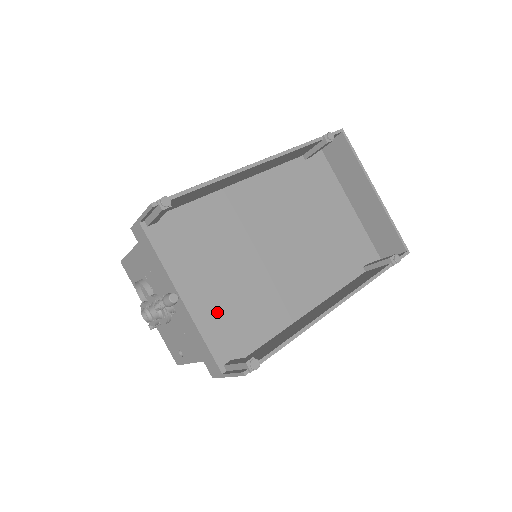
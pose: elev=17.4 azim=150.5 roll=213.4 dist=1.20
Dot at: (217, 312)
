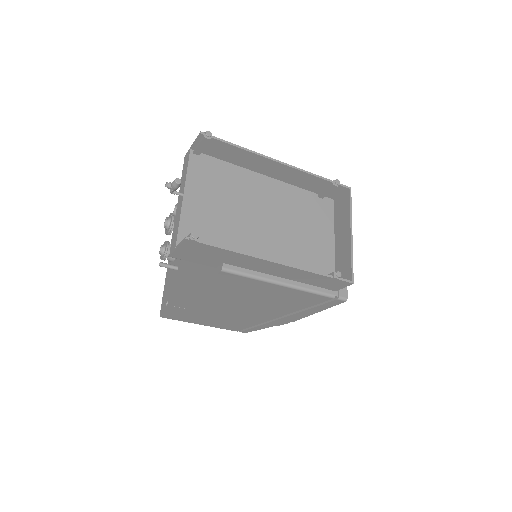
Dot at: (198, 218)
